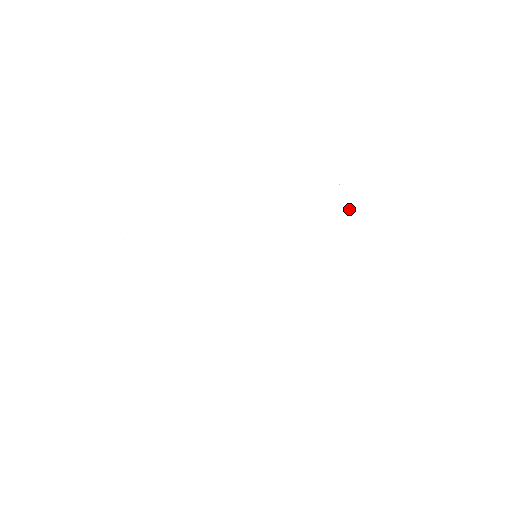
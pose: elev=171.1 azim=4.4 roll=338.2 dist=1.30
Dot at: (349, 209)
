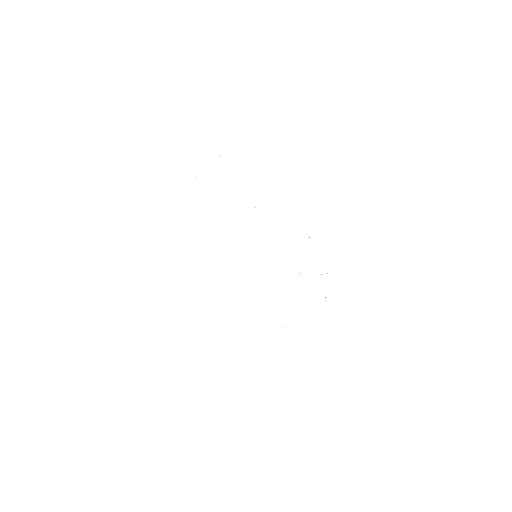
Dot at: occluded
